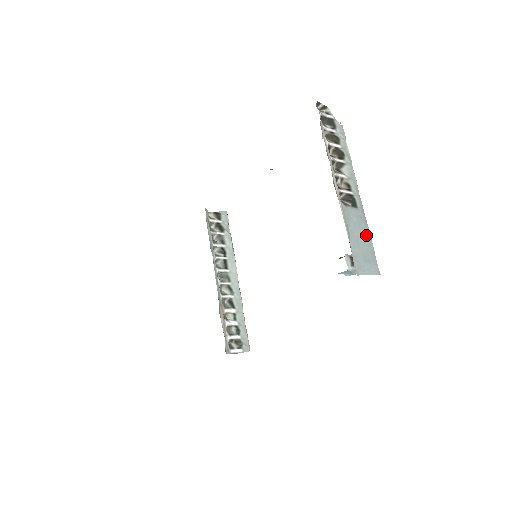
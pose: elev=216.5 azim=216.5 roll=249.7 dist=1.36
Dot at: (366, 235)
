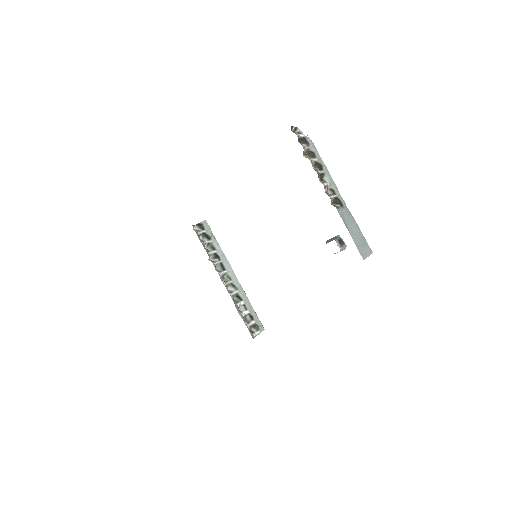
Dot at: (356, 226)
